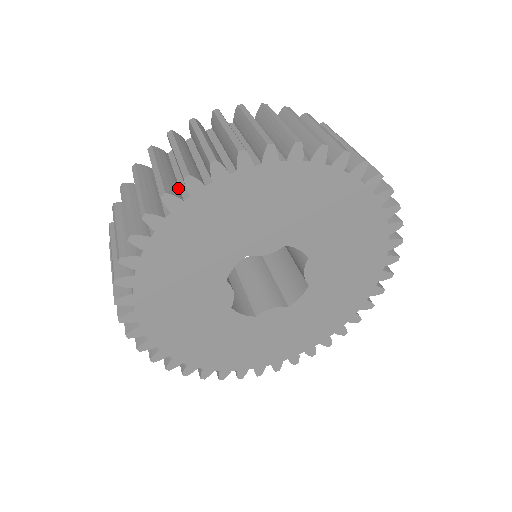
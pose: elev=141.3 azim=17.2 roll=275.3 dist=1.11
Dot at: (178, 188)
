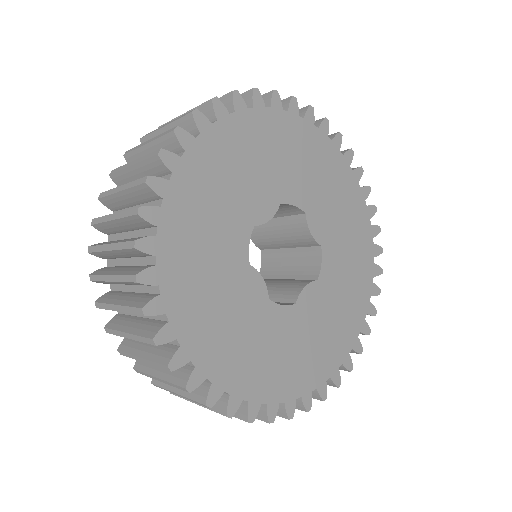
Dot at: occluded
